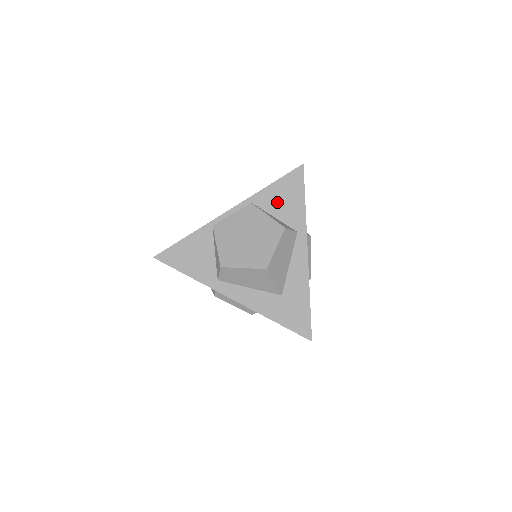
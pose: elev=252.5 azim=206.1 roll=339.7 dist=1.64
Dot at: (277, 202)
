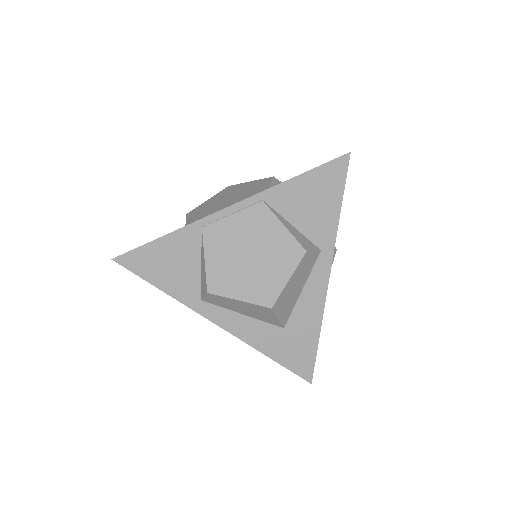
Dot at: (300, 204)
